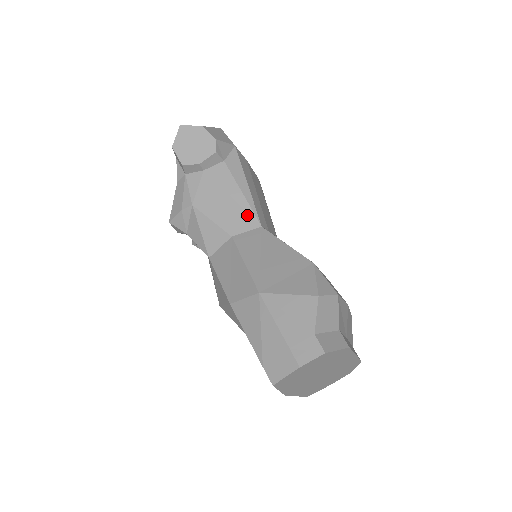
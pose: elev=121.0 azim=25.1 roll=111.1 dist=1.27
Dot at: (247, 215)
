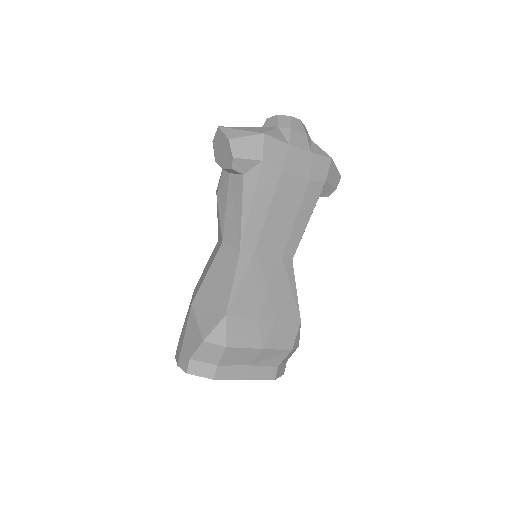
Dot at: (236, 234)
